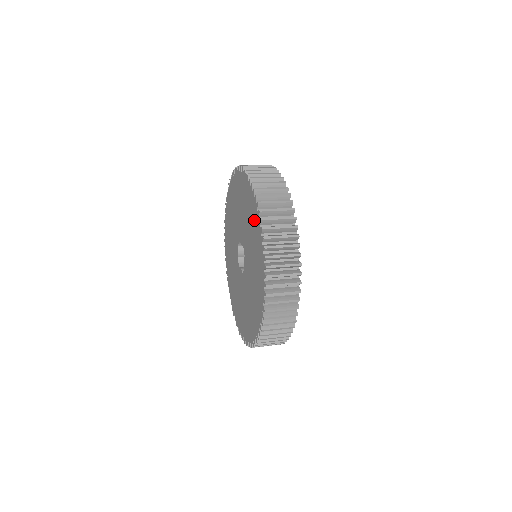
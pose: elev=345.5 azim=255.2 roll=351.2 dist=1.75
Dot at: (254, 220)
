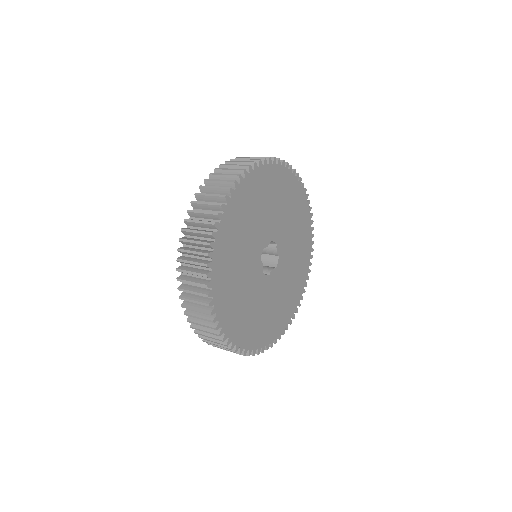
Dot at: occluded
